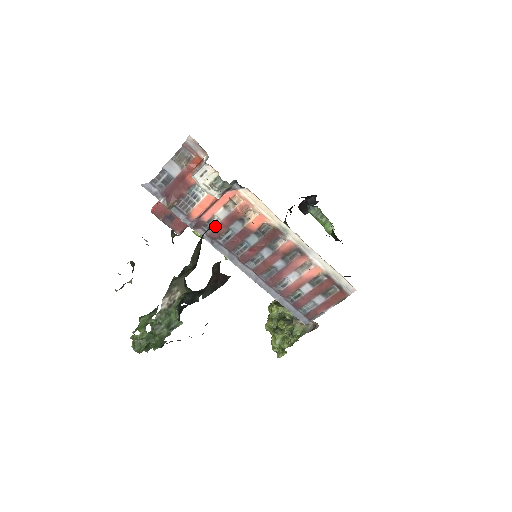
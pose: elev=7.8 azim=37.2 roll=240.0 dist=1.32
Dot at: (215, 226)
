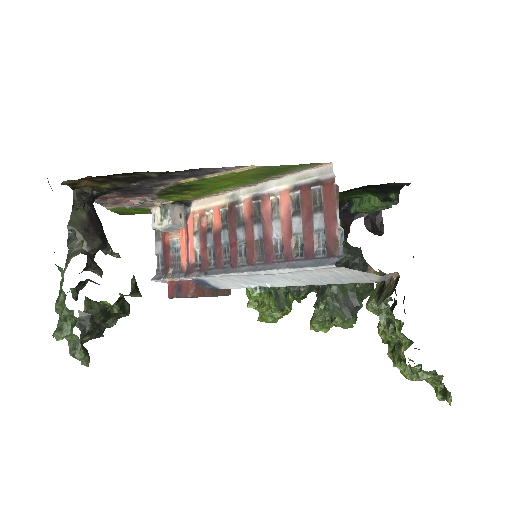
Dot at: (200, 258)
